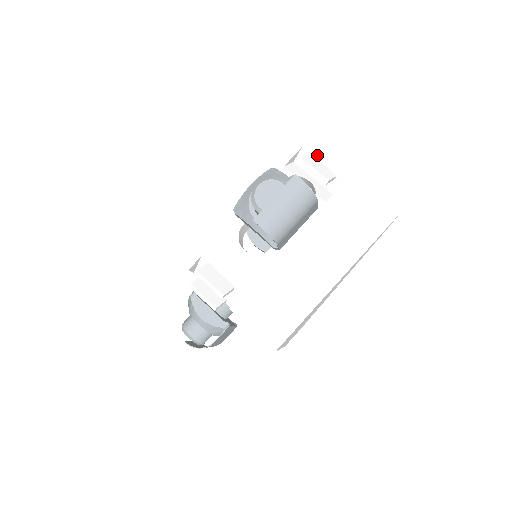
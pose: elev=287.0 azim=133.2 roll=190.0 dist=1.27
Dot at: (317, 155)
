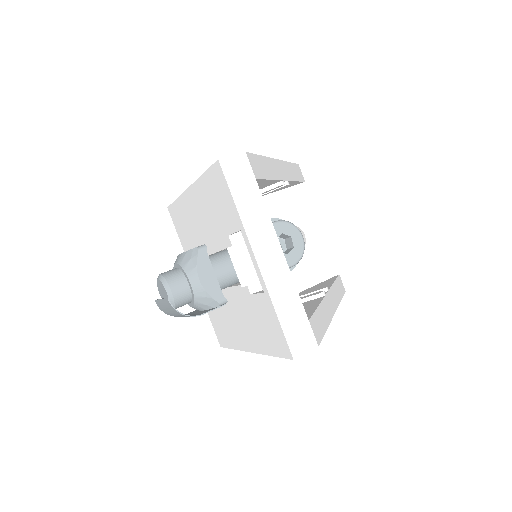
Dot at: (249, 249)
